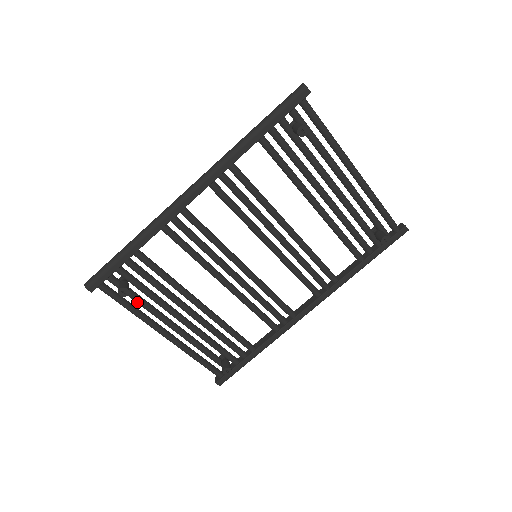
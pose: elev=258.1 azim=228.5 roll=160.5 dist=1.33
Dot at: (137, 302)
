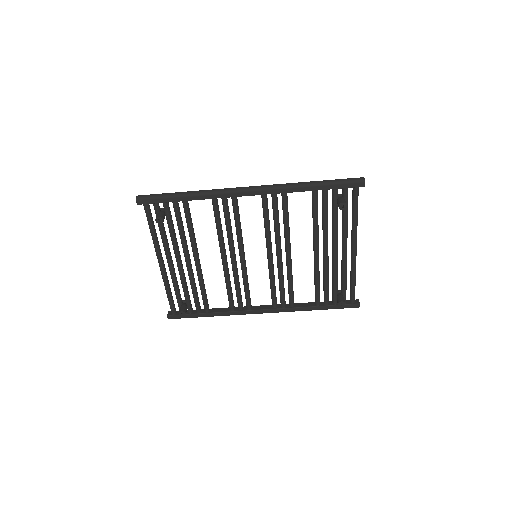
Dot at: (160, 231)
